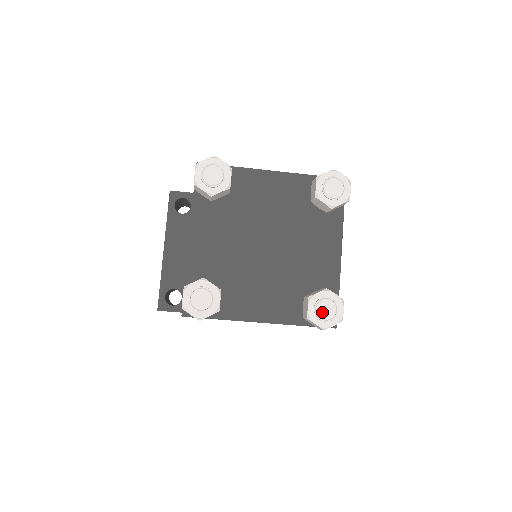
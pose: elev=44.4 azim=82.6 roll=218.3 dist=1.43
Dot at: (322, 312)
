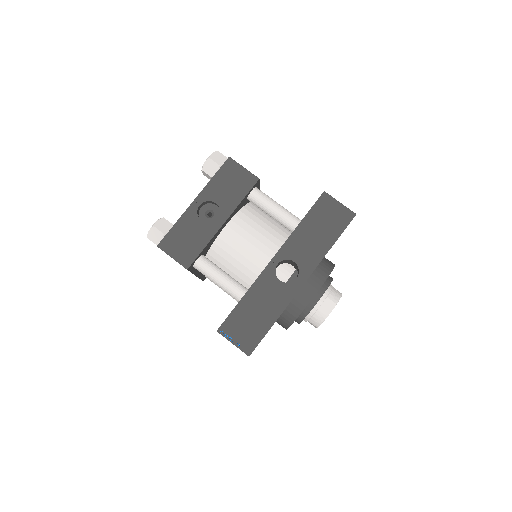
Dot at: occluded
